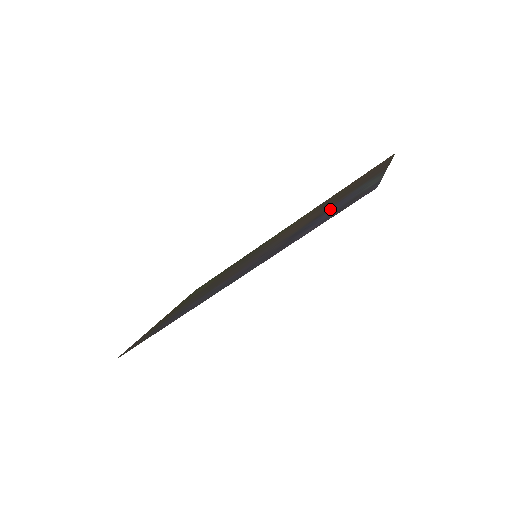
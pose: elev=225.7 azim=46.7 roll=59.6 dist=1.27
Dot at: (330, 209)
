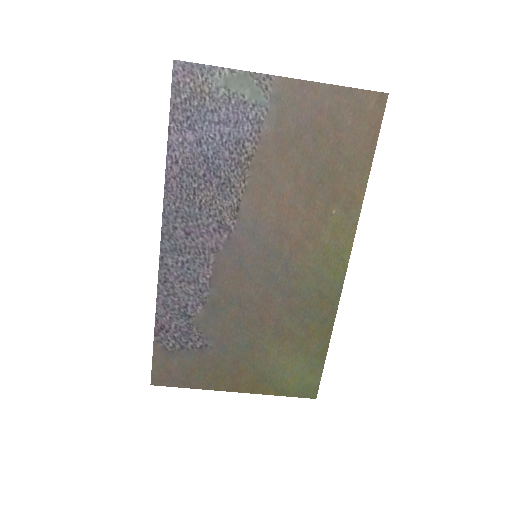
Dot at: (237, 140)
